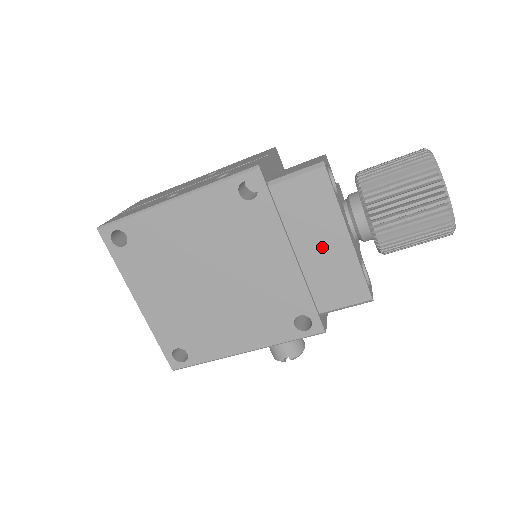
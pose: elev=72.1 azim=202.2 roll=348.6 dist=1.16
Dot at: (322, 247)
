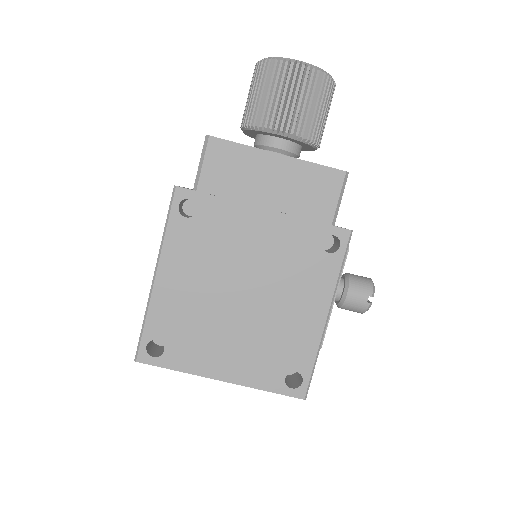
Dot at: (274, 182)
